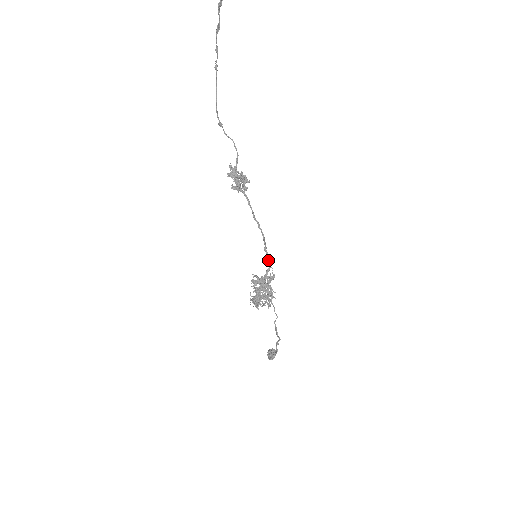
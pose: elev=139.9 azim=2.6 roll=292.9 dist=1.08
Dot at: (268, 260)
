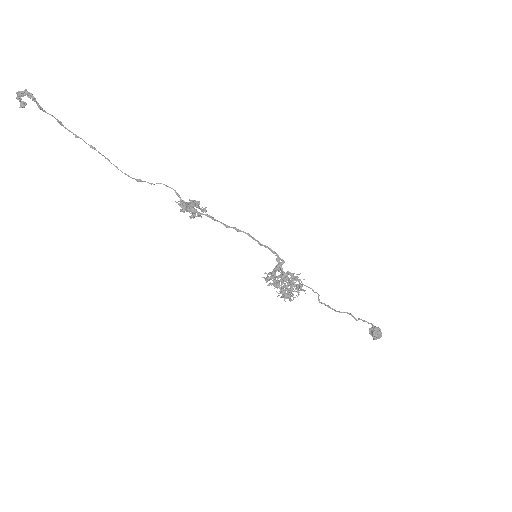
Dot at: occluded
